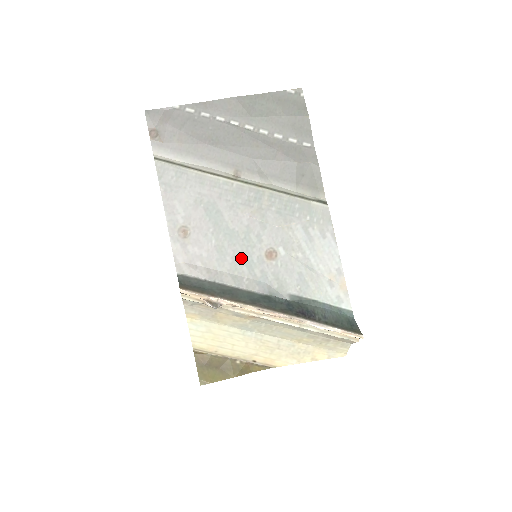
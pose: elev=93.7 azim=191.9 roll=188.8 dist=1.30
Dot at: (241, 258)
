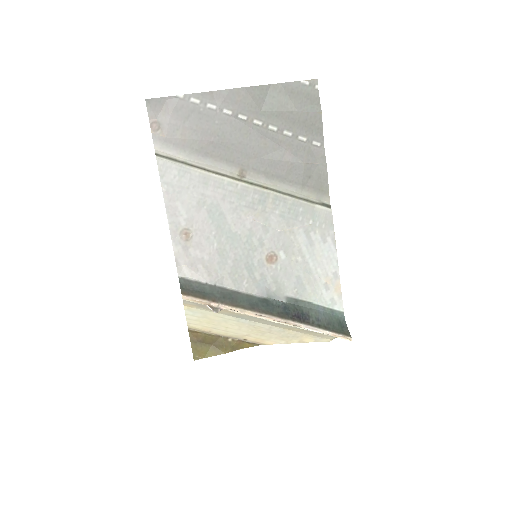
Dot at: (242, 261)
